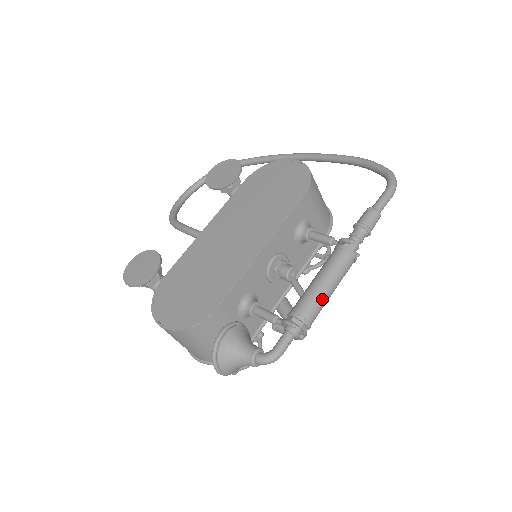
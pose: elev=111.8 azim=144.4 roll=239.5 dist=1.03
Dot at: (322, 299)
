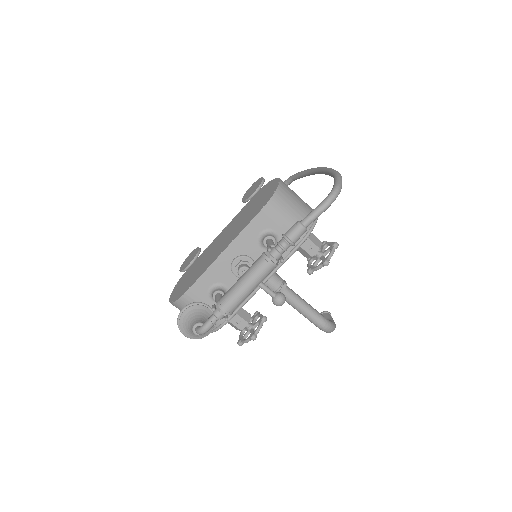
Dot at: (237, 293)
